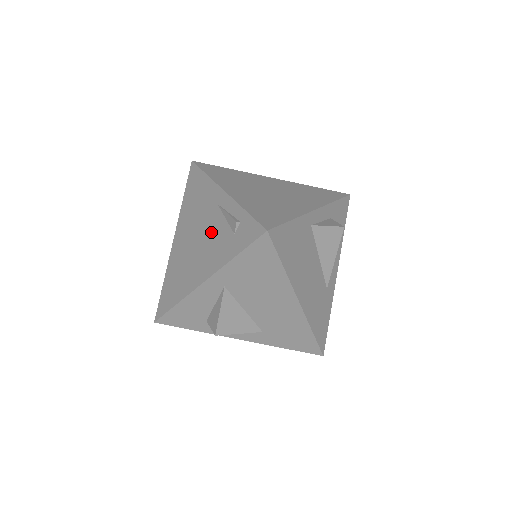
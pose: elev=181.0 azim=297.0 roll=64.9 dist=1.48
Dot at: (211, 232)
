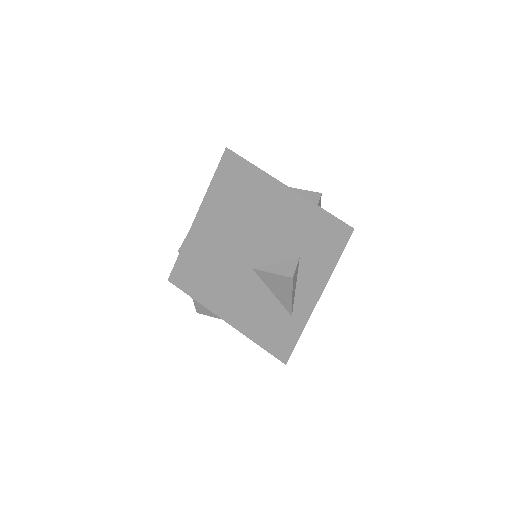
Dot at: occluded
